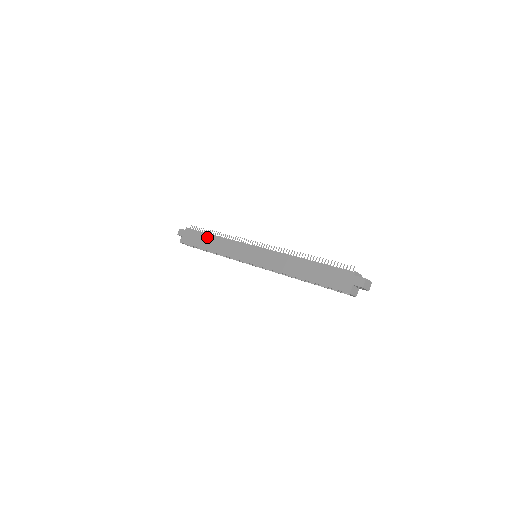
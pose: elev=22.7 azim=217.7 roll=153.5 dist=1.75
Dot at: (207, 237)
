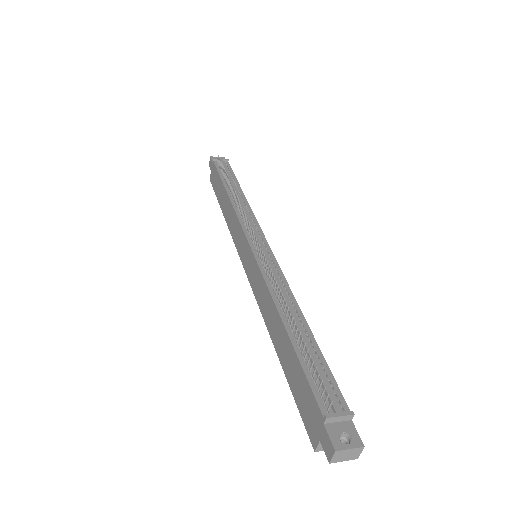
Dot at: (222, 189)
